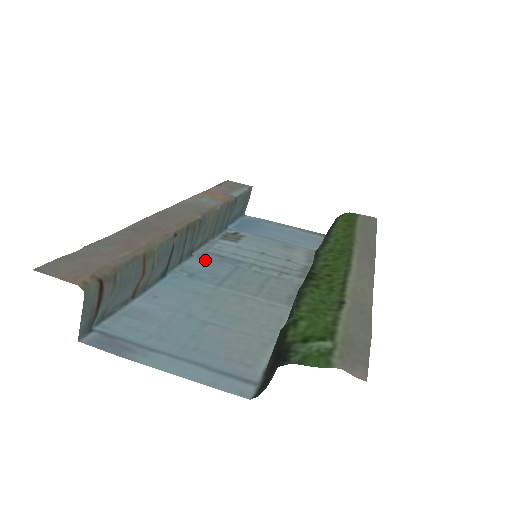
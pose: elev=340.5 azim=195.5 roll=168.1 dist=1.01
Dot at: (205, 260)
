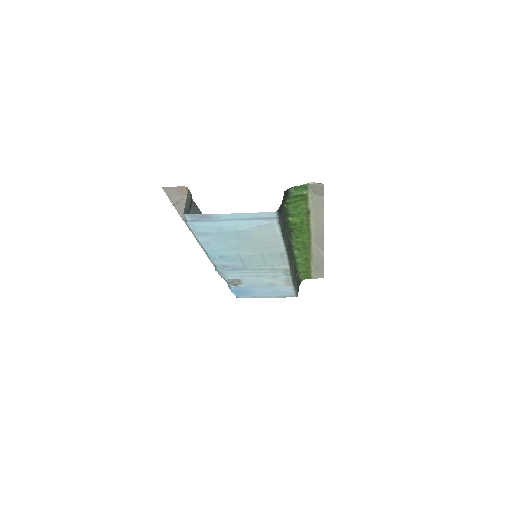
Dot at: (225, 266)
